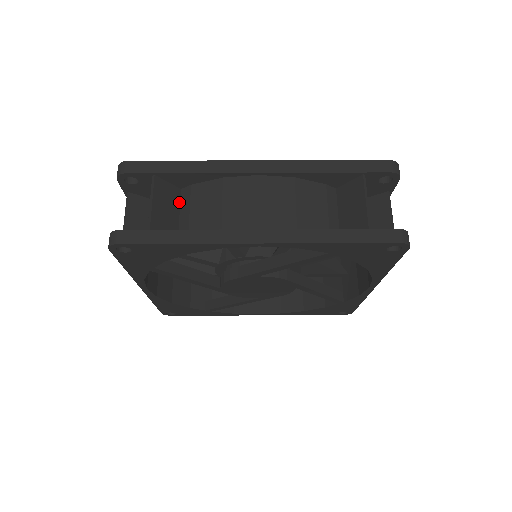
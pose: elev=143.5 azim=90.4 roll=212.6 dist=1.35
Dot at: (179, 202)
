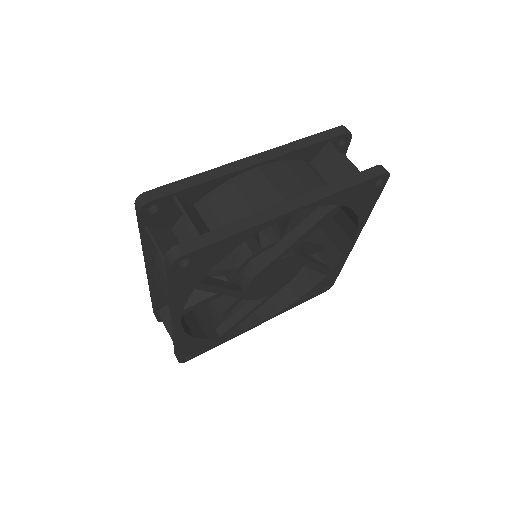
Dot at: (199, 215)
